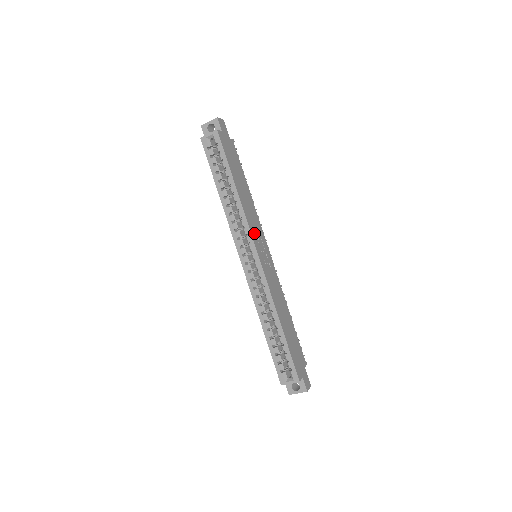
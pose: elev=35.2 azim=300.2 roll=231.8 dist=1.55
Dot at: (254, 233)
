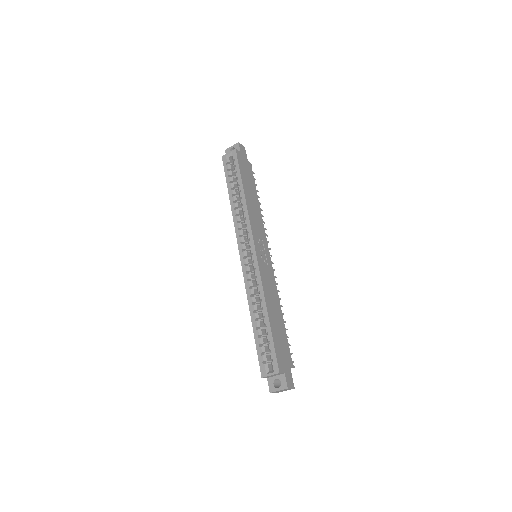
Dot at: (255, 232)
